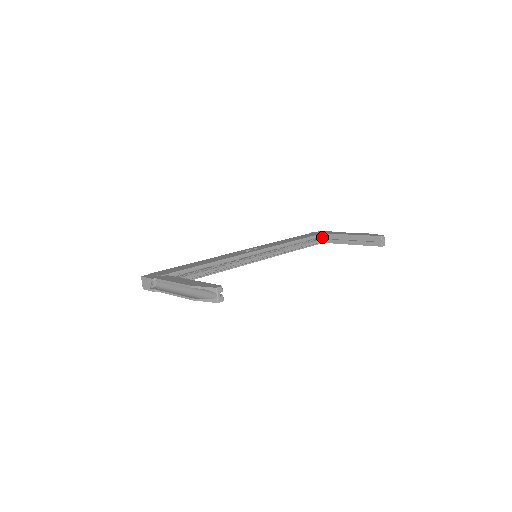
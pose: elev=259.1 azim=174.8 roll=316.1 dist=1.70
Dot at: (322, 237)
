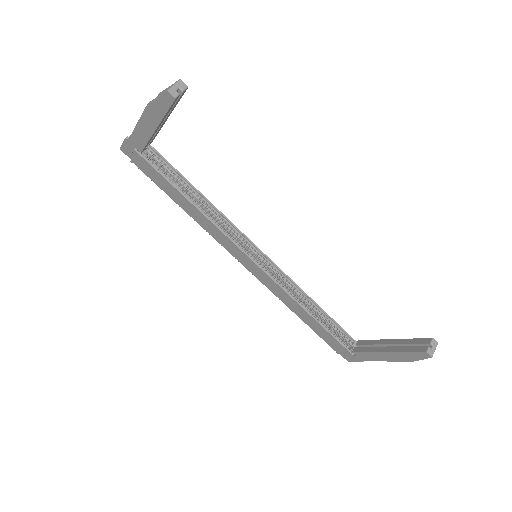
Dot at: (352, 347)
